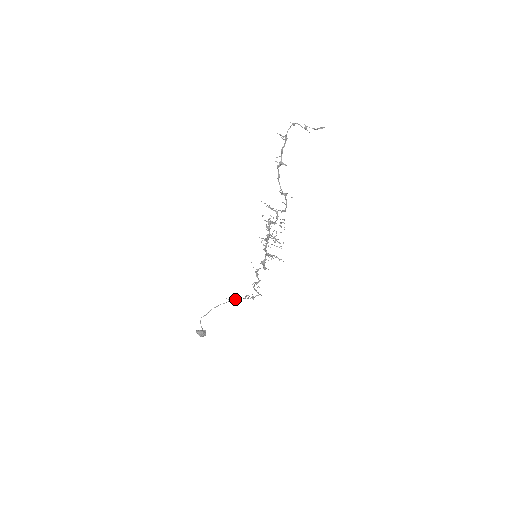
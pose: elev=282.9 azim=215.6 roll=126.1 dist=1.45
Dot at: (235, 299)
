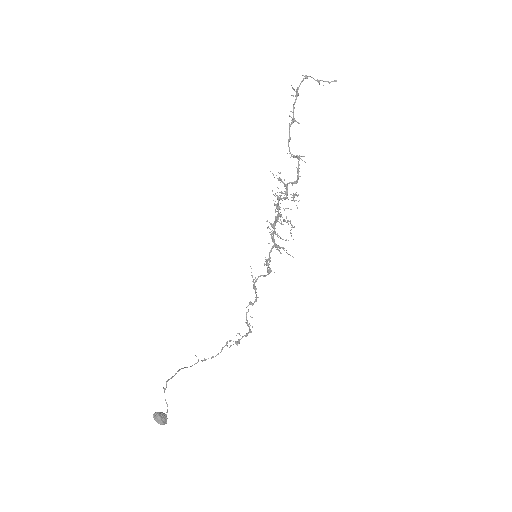
Dot at: (205, 359)
